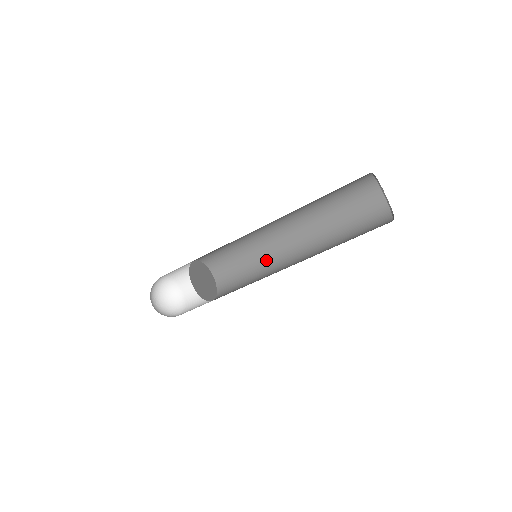
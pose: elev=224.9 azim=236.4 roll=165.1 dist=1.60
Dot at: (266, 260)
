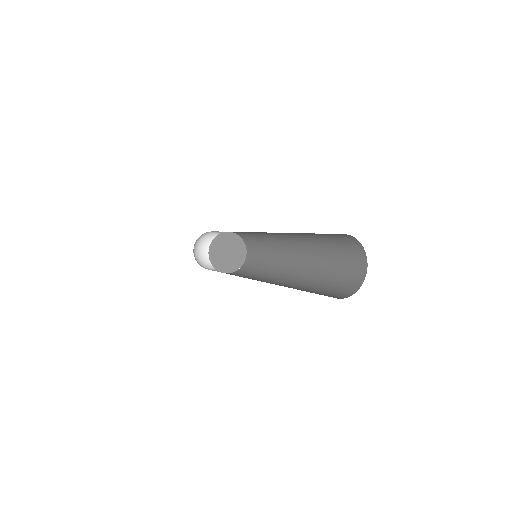
Dot at: (267, 237)
